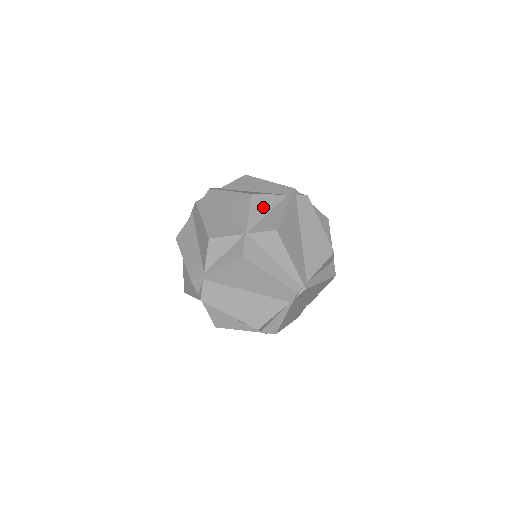
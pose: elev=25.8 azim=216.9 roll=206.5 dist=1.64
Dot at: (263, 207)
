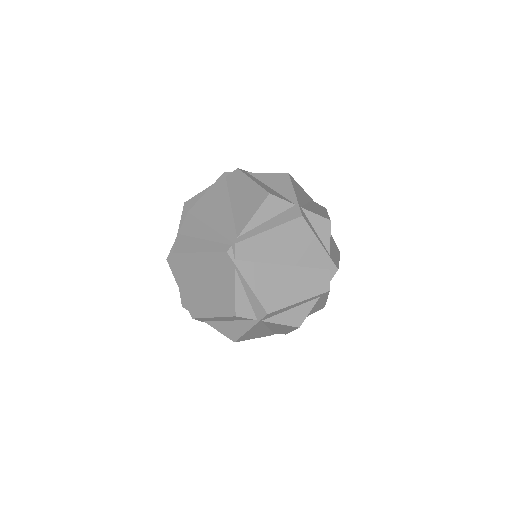
Dot at: occluded
